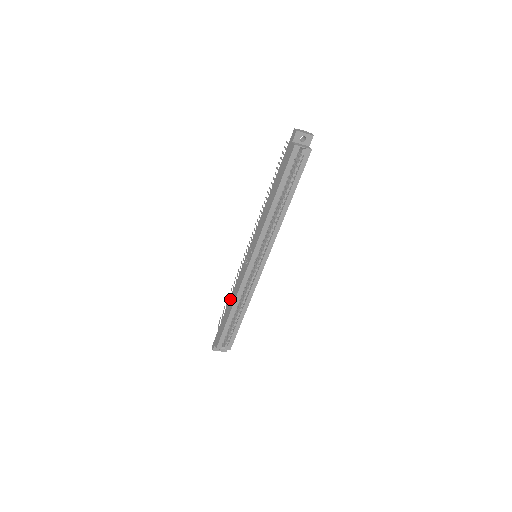
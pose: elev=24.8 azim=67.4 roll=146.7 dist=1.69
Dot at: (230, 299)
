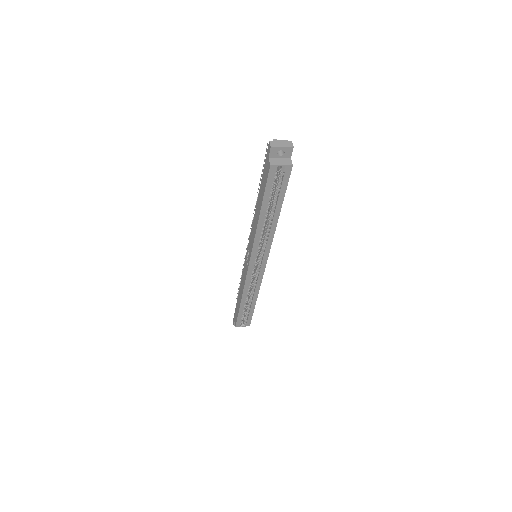
Dot at: (239, 289)
